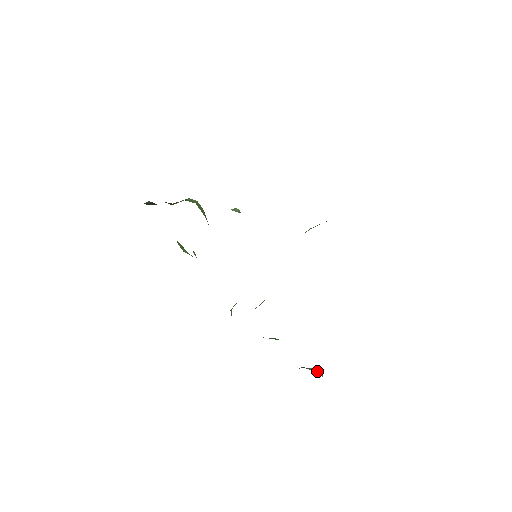
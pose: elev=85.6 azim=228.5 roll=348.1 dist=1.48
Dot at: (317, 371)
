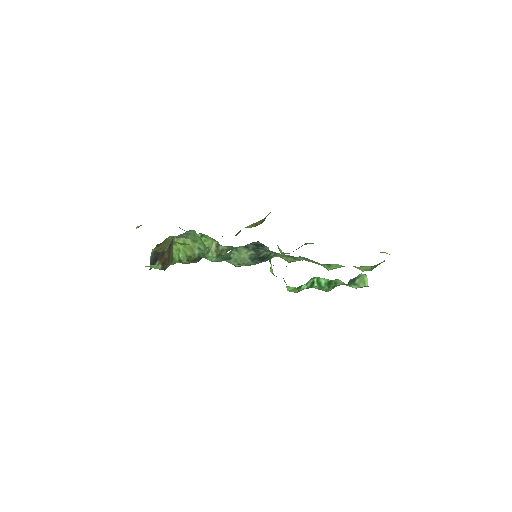
Dot at: (362, 283)
